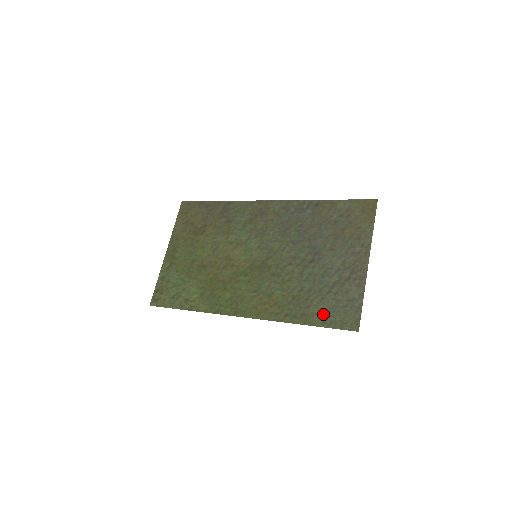
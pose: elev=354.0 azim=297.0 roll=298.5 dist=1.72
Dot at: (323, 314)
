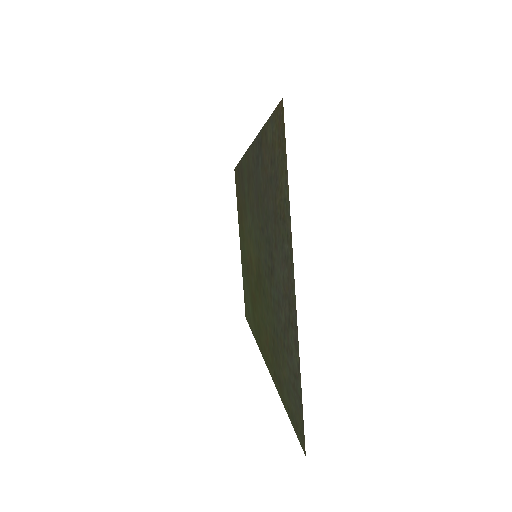
Dot at: (286, 390)
